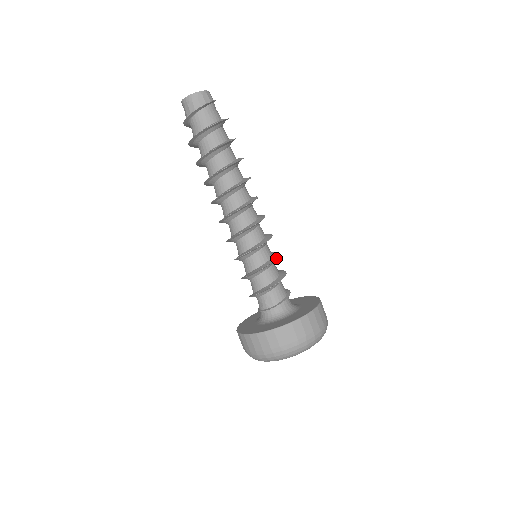
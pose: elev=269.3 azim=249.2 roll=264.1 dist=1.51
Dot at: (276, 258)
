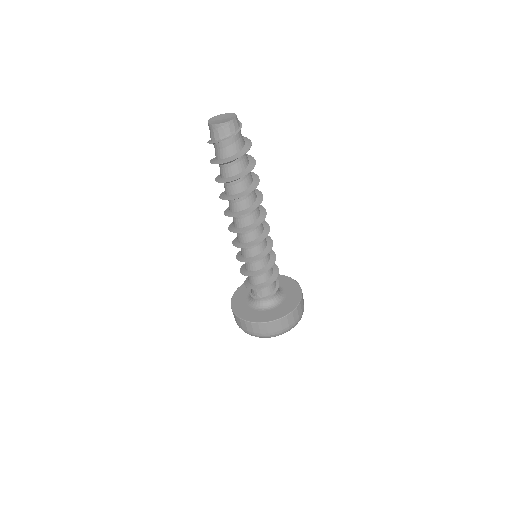
Dot at: occluded
